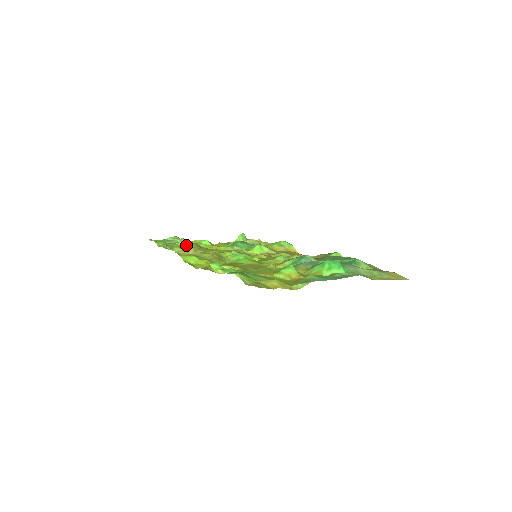
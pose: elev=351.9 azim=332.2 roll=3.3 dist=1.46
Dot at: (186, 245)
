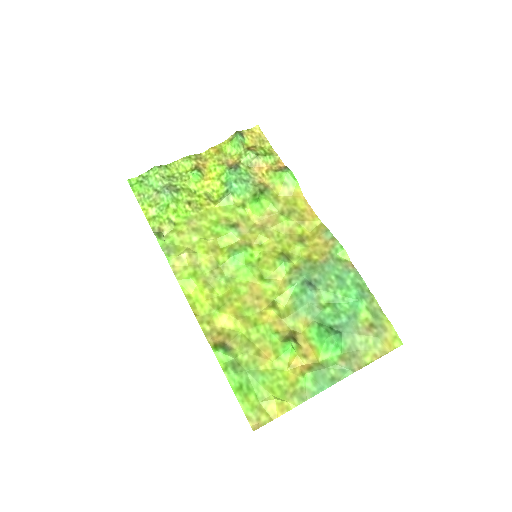
Dot at: (176, 214)
